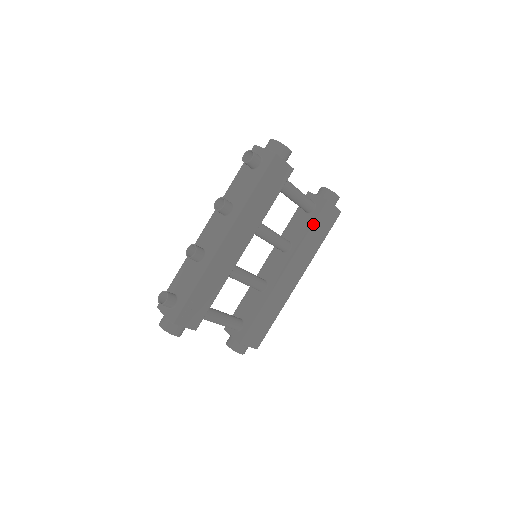
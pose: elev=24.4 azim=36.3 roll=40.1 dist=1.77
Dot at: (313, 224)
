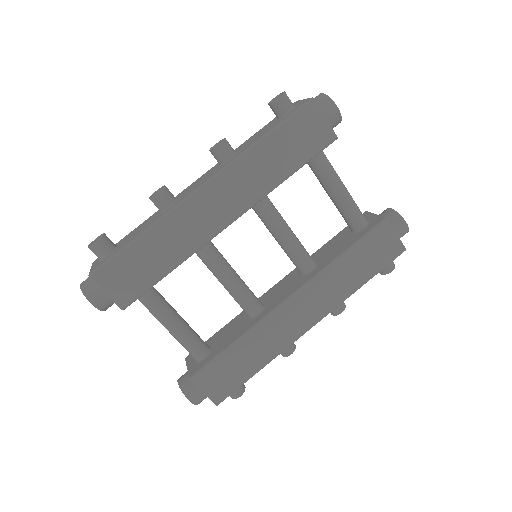
Dot at: (354, 243)
